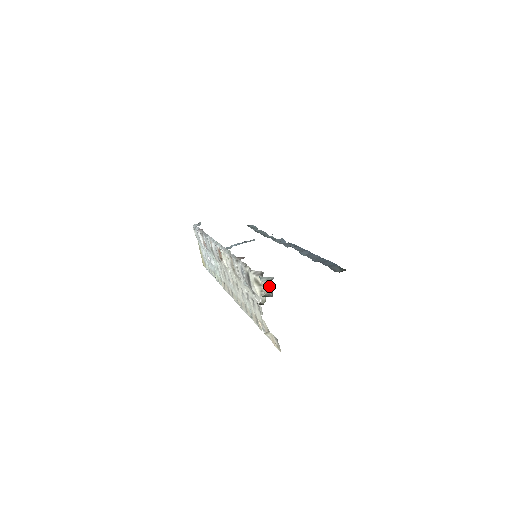
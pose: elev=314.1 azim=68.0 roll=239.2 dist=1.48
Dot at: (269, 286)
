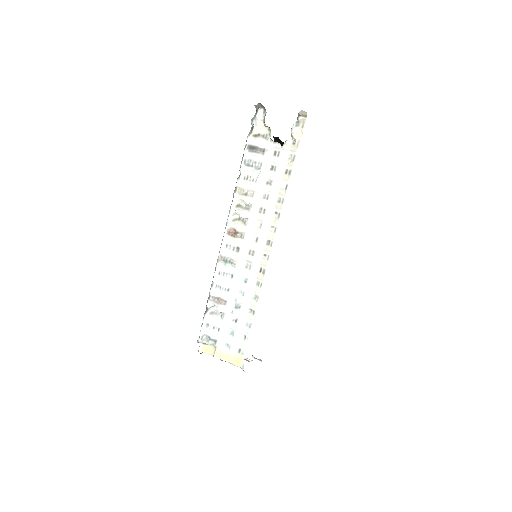
Dot at: (259, 113)
